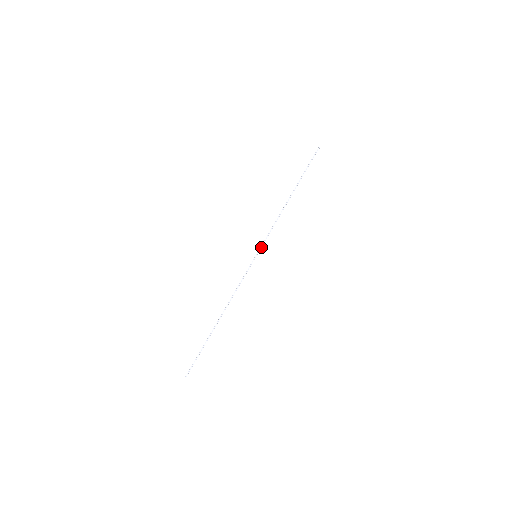
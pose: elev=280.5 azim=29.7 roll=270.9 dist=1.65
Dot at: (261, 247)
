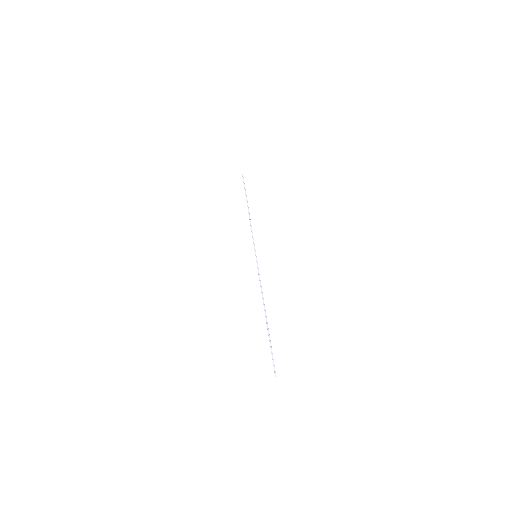
Dot at: occluded
